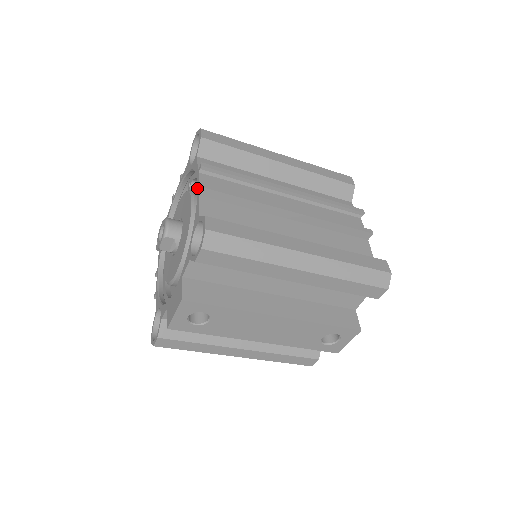
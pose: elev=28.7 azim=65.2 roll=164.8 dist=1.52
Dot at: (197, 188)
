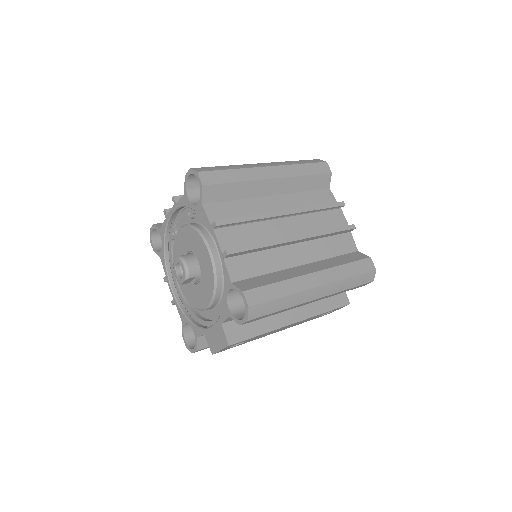
Dot at: (217, 247)
